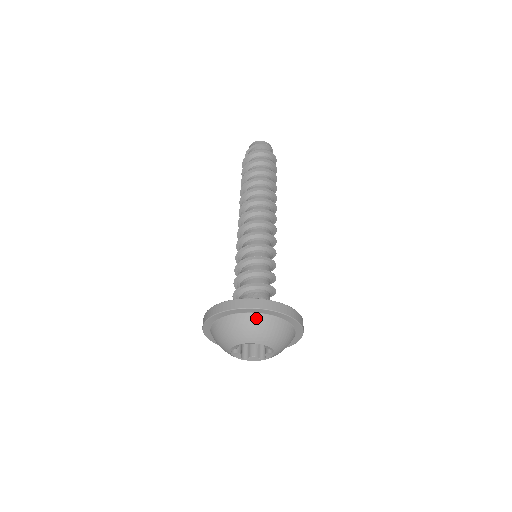
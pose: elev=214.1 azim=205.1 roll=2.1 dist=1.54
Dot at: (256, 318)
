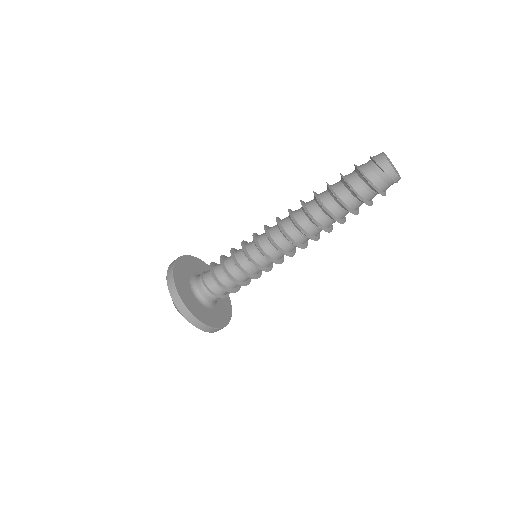
Dot at: occluded
